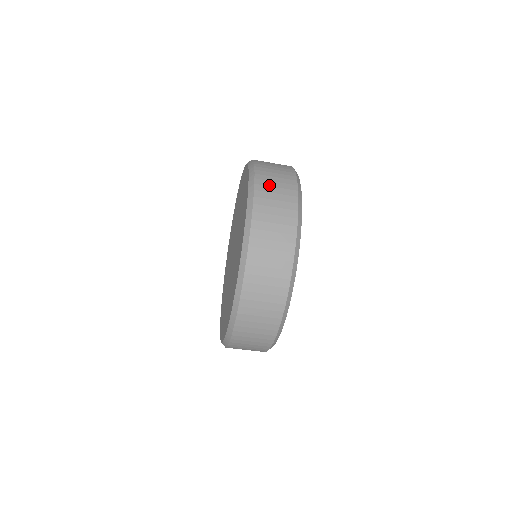
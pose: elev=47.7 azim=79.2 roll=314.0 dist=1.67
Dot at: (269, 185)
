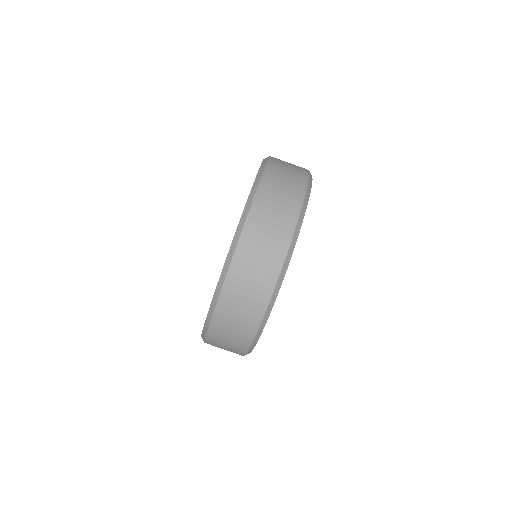
Dot at: occluded
